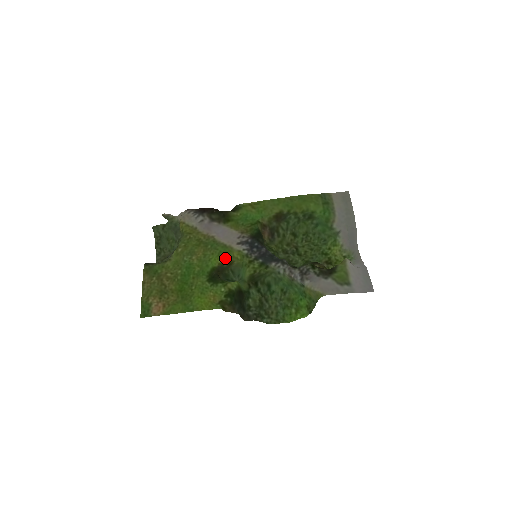
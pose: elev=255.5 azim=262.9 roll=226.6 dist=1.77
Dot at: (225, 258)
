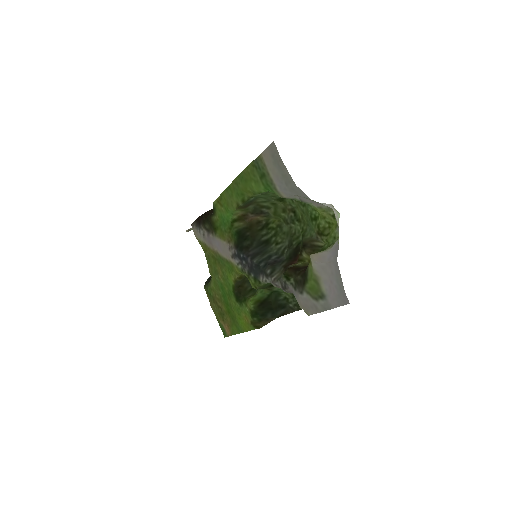
Dot at: (233, 275)
